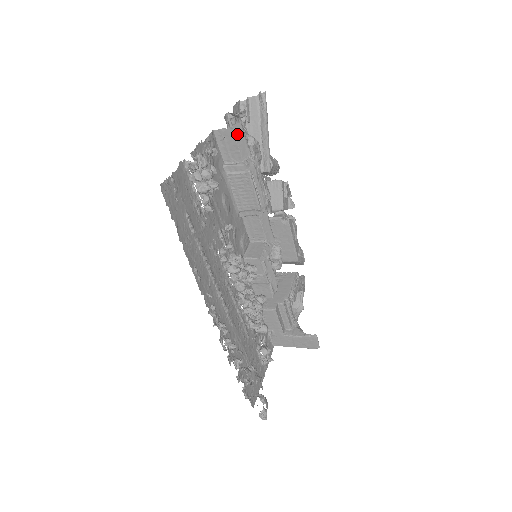
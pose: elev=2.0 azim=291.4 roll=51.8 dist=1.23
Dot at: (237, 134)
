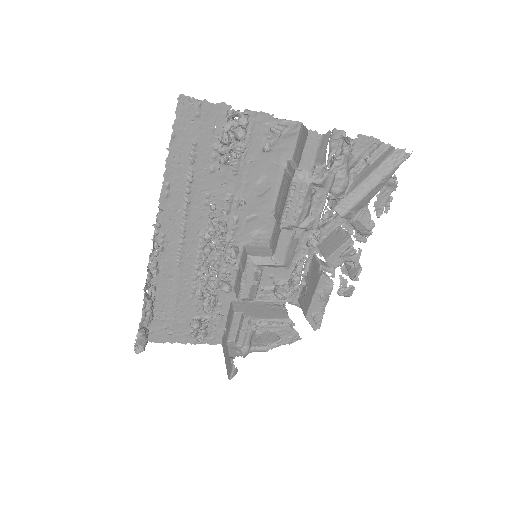
Dot at: (310, 141)
